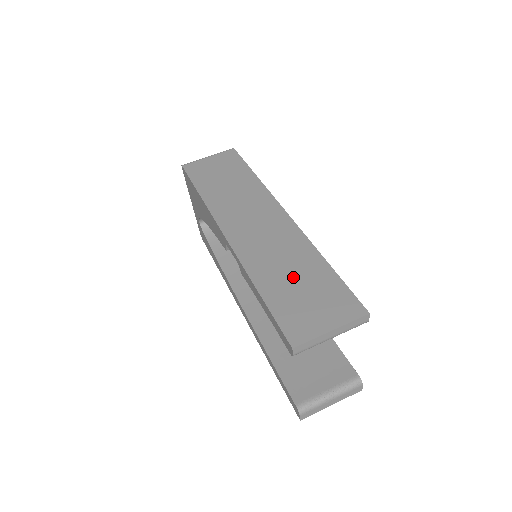
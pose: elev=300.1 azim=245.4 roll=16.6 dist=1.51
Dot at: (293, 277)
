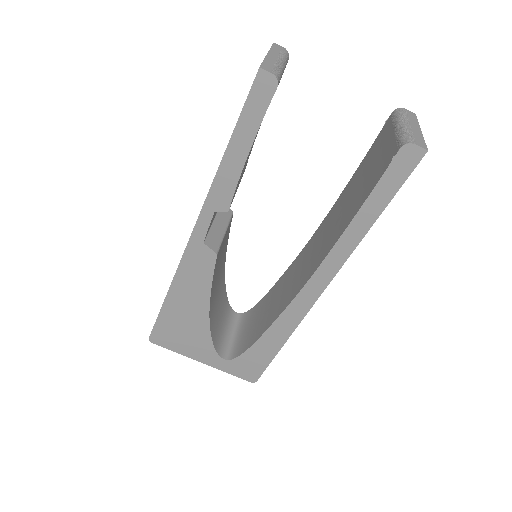
Dot at: occluded
